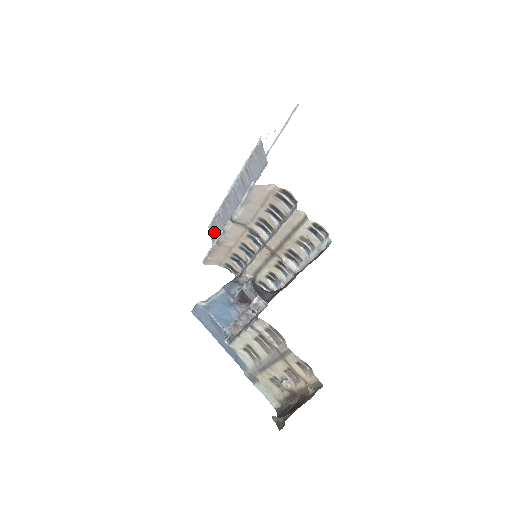
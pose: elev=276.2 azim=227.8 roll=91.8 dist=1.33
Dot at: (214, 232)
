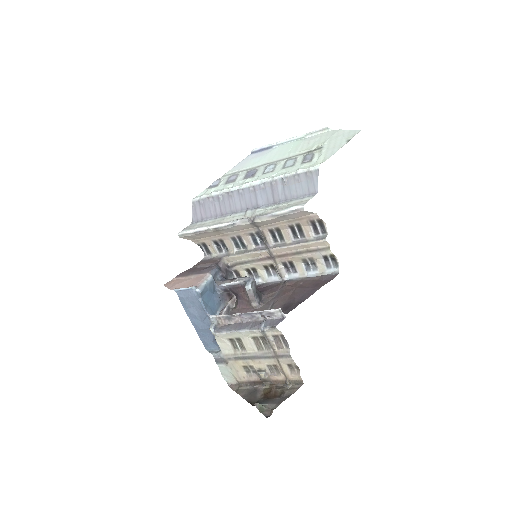
Dot at: (200, 209)
